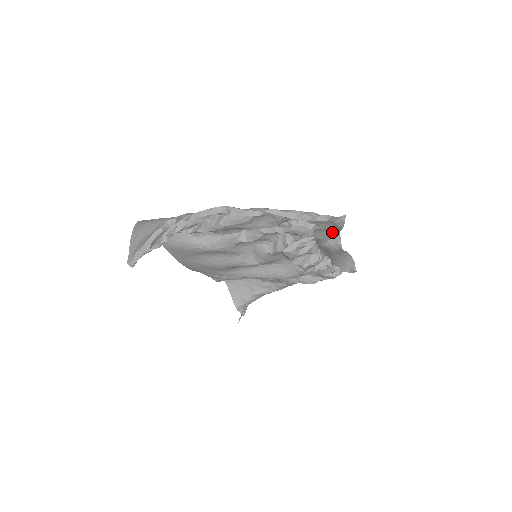
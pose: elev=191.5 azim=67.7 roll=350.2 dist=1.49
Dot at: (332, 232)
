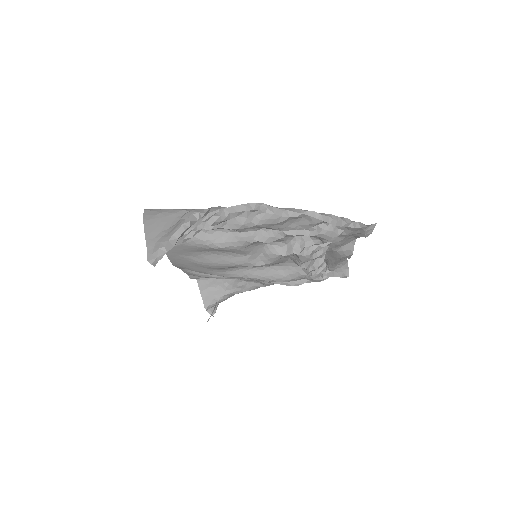
Dot at: (350, 238)
